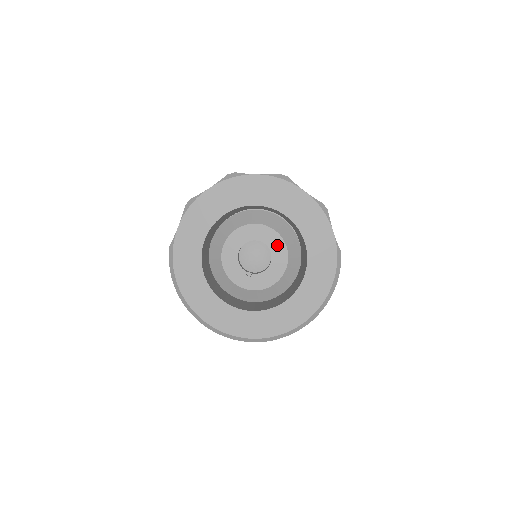
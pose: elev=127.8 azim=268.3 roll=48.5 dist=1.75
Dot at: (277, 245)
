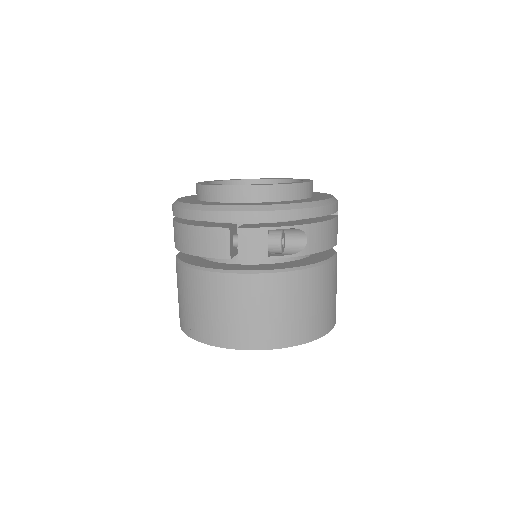
Dot at: occluded
